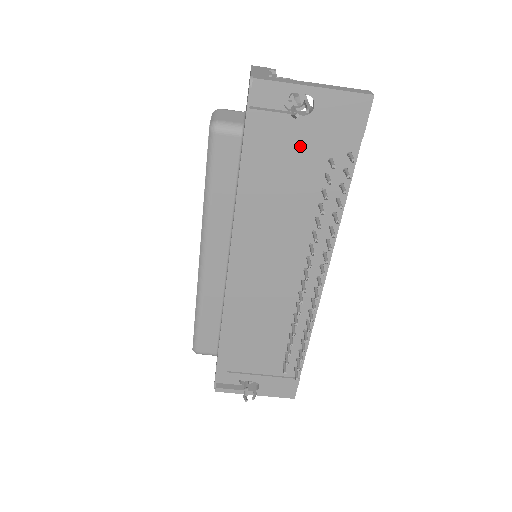
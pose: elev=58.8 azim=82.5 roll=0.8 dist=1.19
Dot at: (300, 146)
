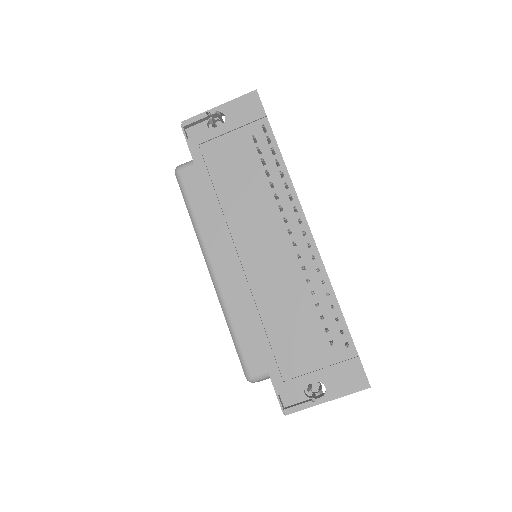
Dot at: (231, 144)
